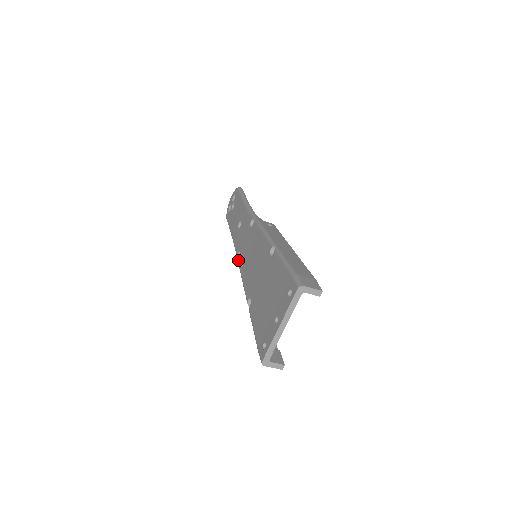
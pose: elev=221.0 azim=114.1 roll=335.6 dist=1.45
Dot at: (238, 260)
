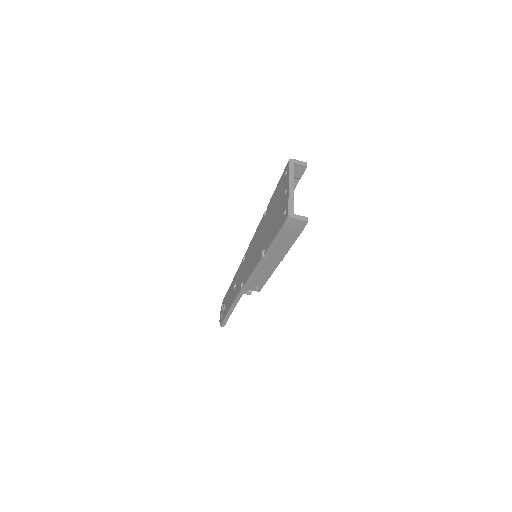
Dot at: (243, 285)
